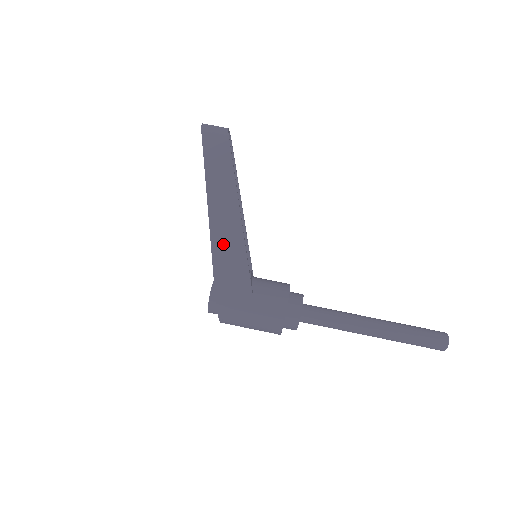
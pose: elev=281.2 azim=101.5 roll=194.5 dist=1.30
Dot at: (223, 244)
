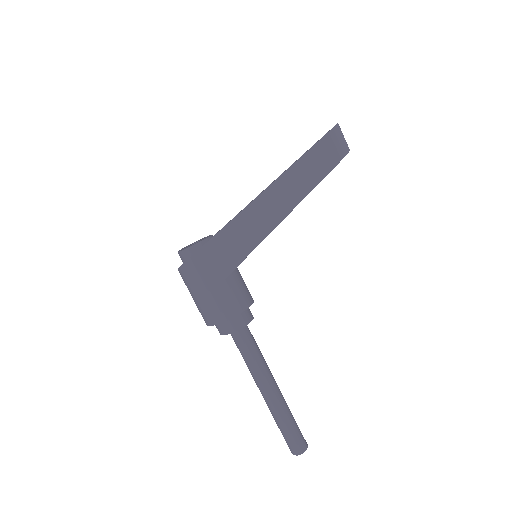
Dot at: (246, 225)
